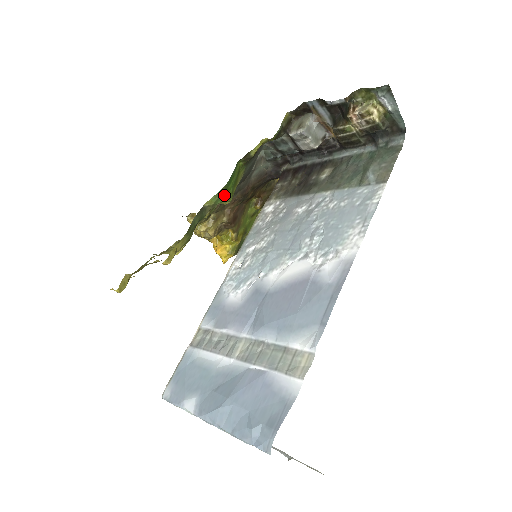
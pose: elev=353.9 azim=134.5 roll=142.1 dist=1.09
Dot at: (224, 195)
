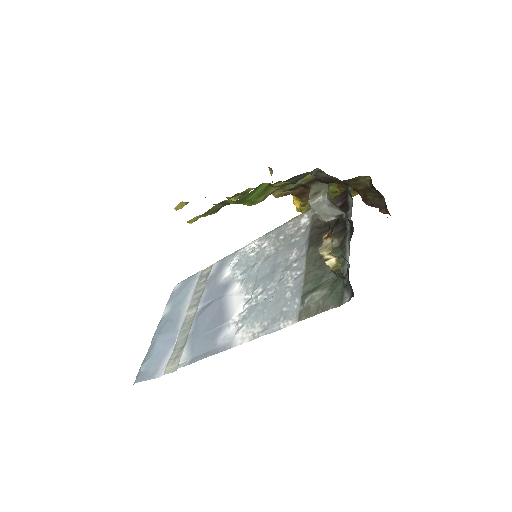
Dot at: (242, 203)
